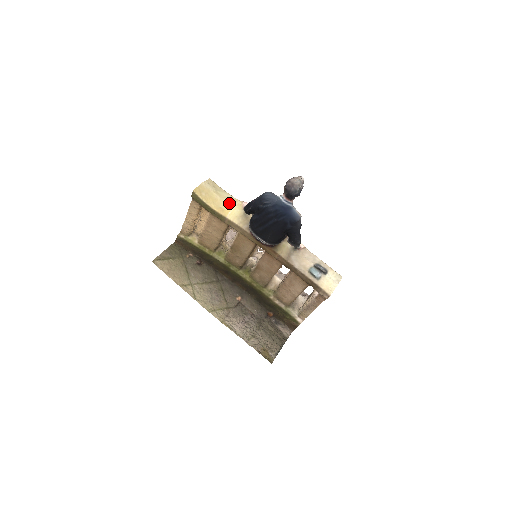
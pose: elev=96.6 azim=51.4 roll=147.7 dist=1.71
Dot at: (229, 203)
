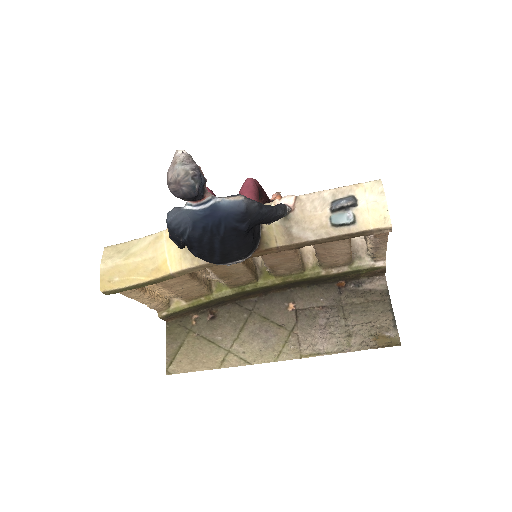
Dot at: (155, 251)
